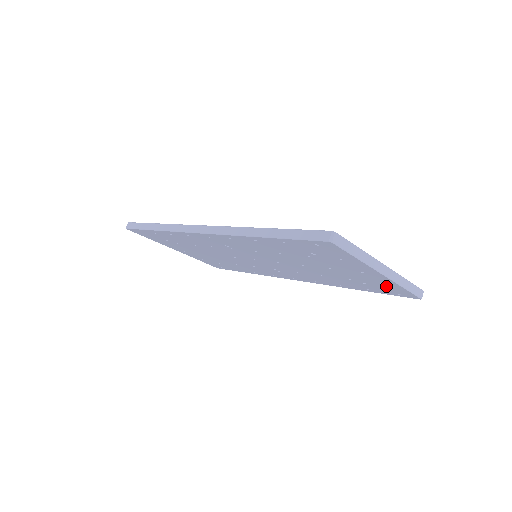
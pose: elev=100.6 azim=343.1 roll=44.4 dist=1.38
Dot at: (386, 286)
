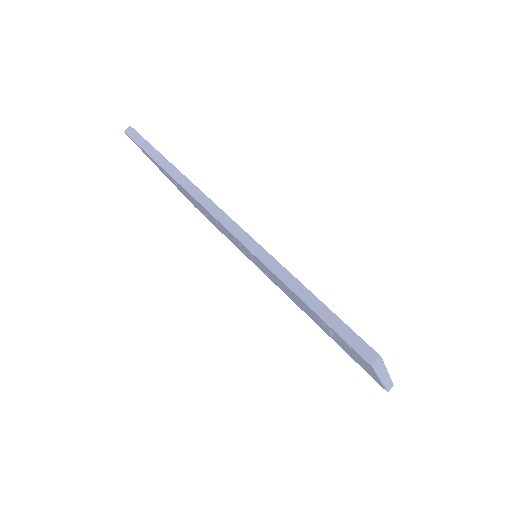
Dot at: occluded
